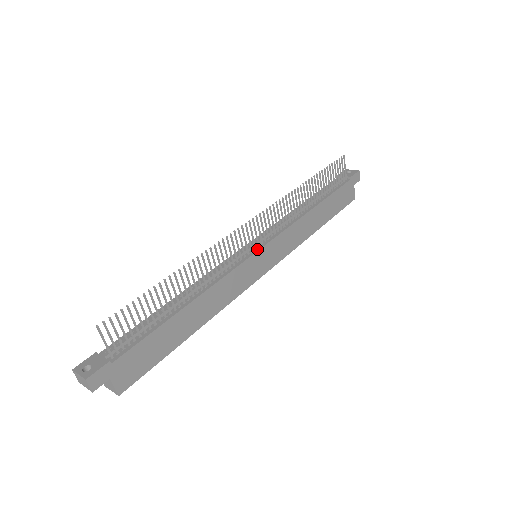
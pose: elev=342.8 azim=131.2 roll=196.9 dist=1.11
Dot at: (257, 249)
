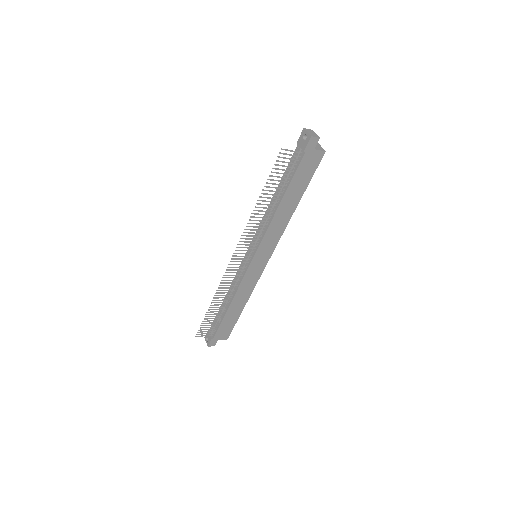
Dot at: (250, 260)
